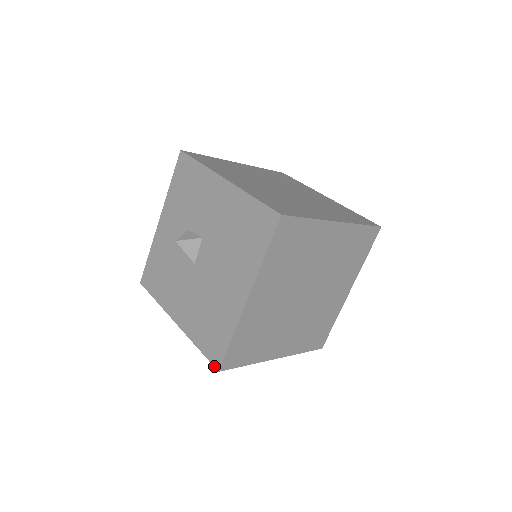
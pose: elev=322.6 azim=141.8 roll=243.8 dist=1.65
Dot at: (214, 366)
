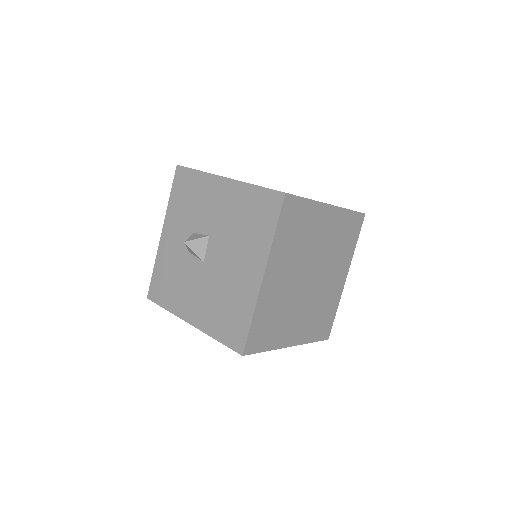
Dot at: (237, 352)
